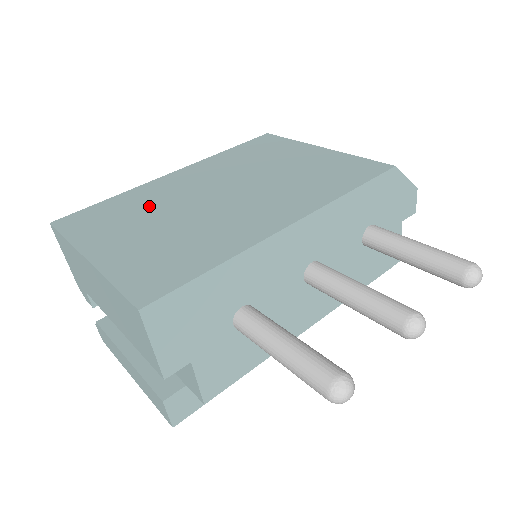
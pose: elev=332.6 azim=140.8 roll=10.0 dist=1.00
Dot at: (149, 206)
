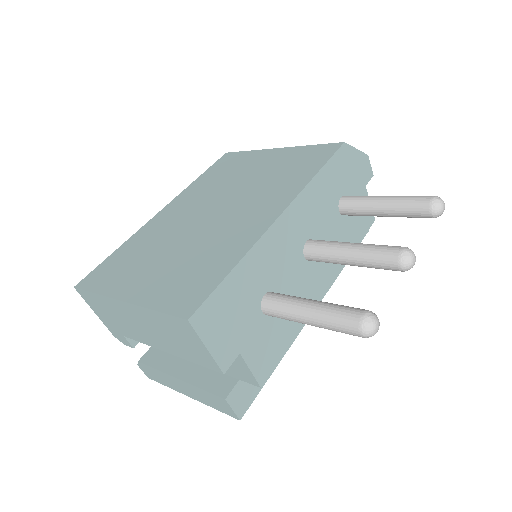
Dot at: (154, 244)
